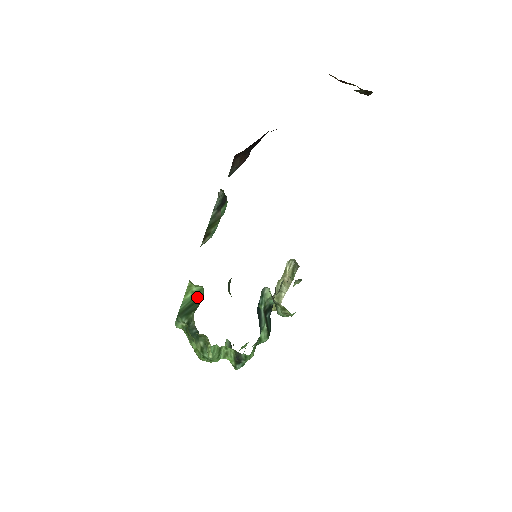
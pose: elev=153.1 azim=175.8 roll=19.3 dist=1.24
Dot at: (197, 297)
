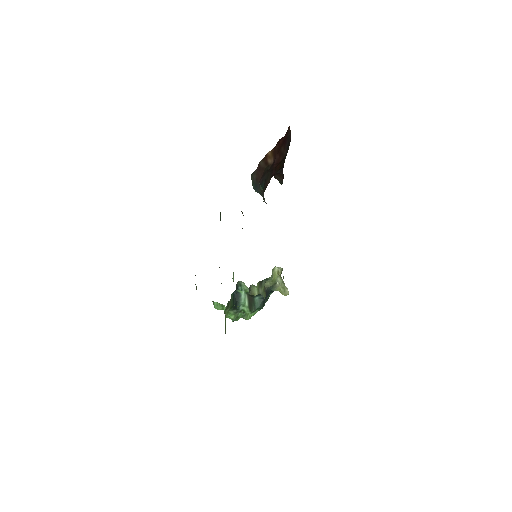
Dot at: occluded
